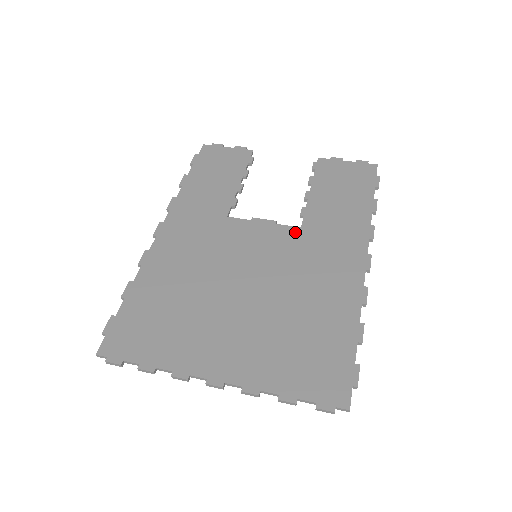
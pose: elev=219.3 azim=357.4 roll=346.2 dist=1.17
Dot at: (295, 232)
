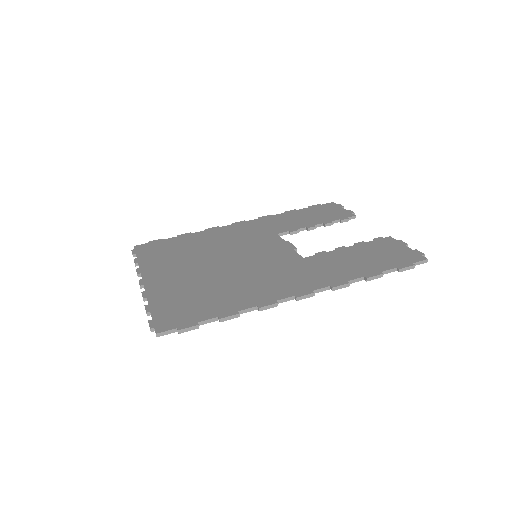
Dot at: (295, 258)
